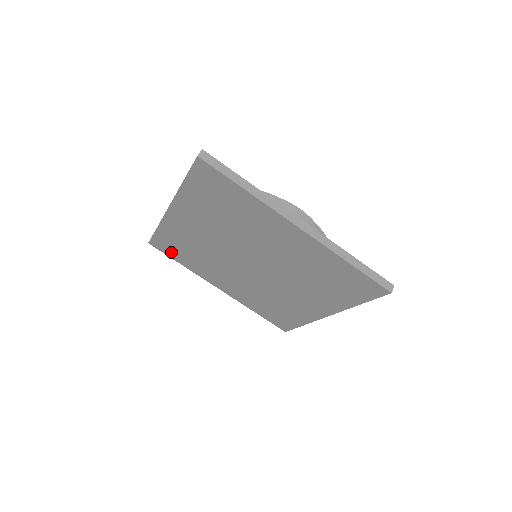
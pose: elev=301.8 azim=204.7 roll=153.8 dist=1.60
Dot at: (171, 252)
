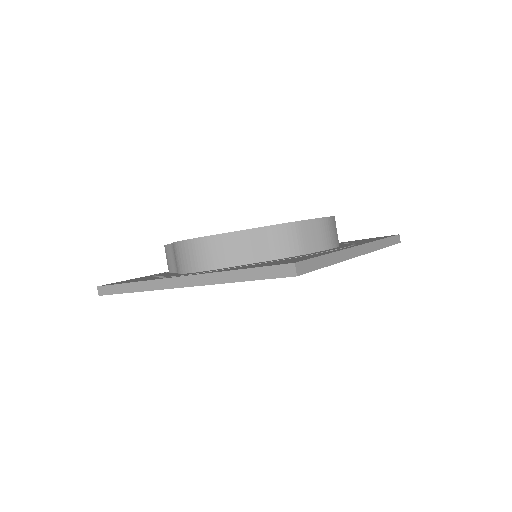
Dot at: occluded
